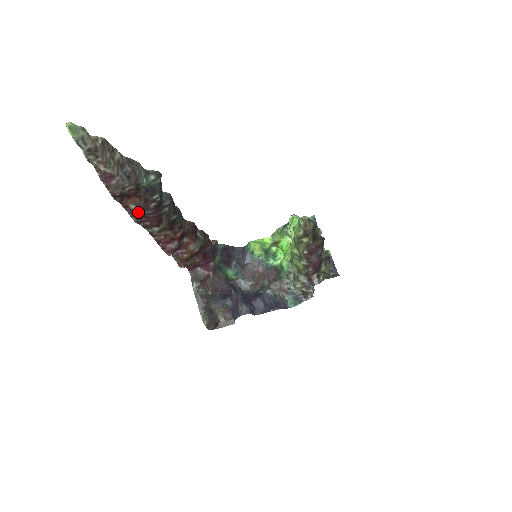
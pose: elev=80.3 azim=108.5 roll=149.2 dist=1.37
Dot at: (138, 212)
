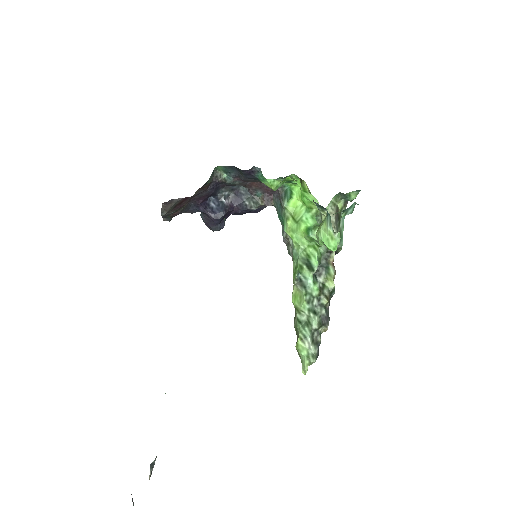
Dot at: occluded
